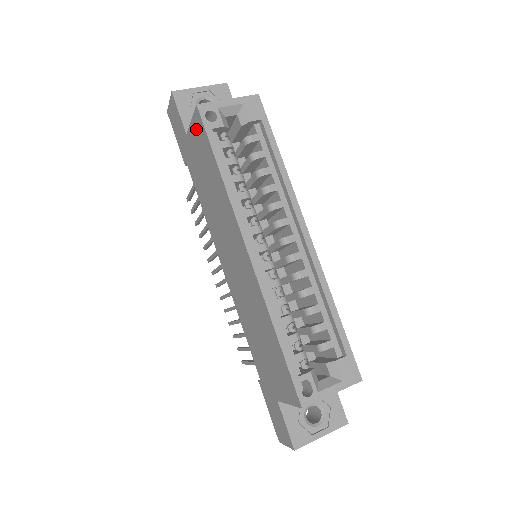
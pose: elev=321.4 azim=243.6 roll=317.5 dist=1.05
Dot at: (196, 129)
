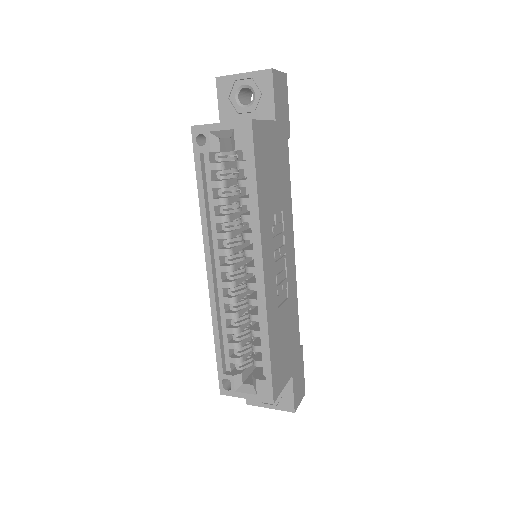
Dot at: (204, 139)
